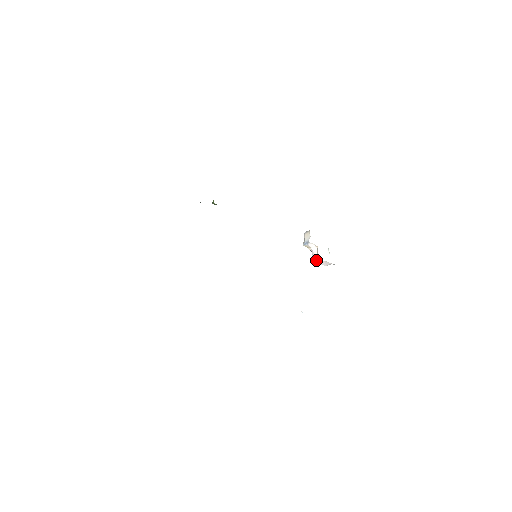
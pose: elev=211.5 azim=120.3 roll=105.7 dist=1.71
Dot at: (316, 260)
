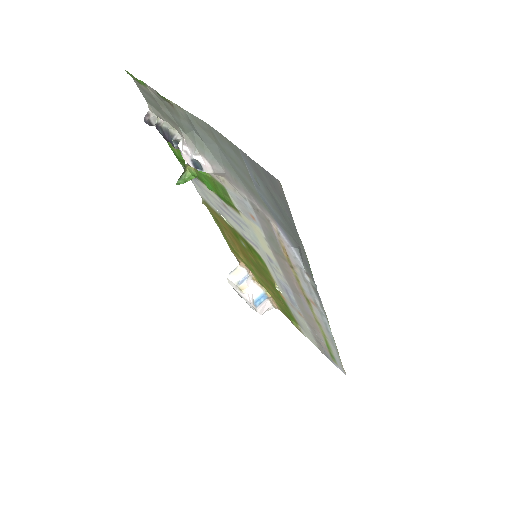
Dot at: (261, 300)
